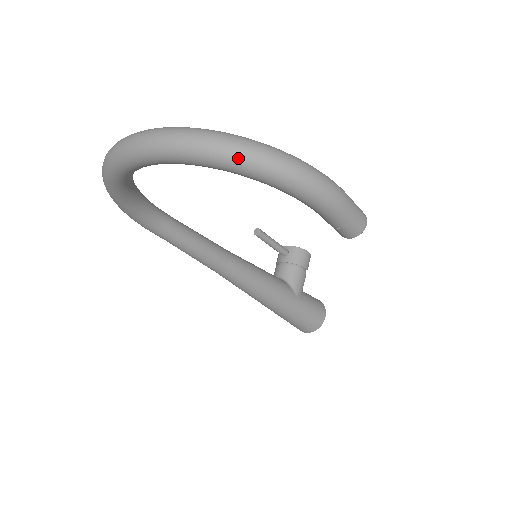
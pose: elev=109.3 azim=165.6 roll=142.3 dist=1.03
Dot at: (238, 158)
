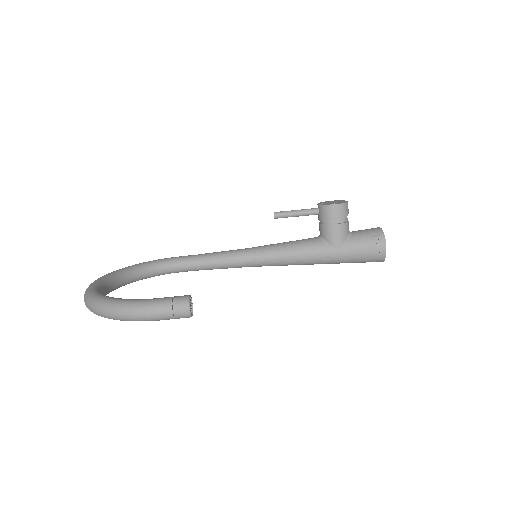
Dot at: occluded
